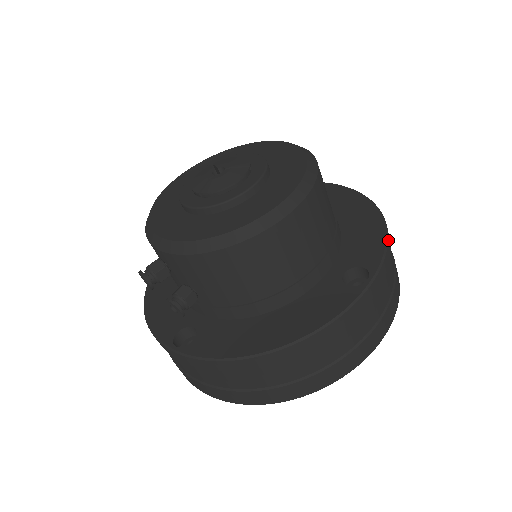
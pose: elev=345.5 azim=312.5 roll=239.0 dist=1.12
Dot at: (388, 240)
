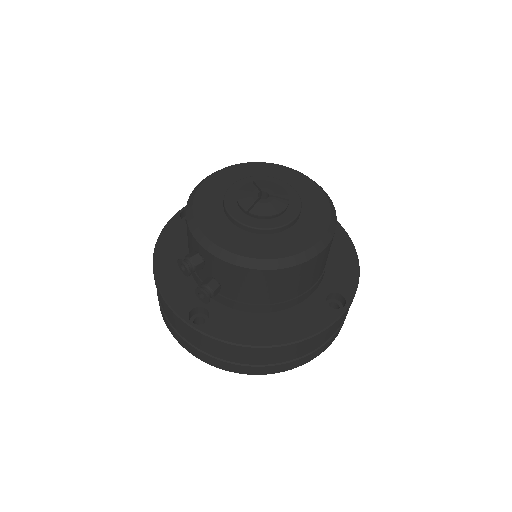
Dot at: (359, 276)
